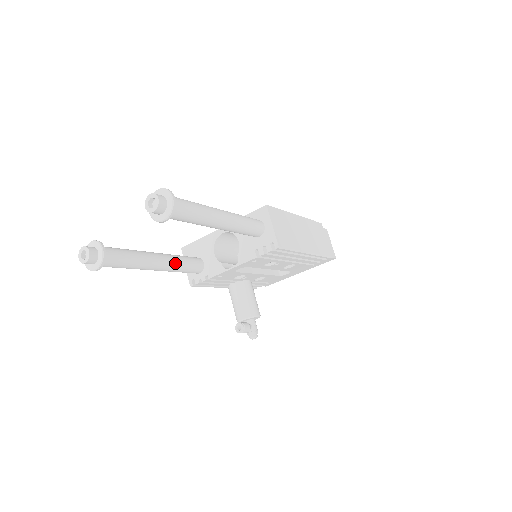
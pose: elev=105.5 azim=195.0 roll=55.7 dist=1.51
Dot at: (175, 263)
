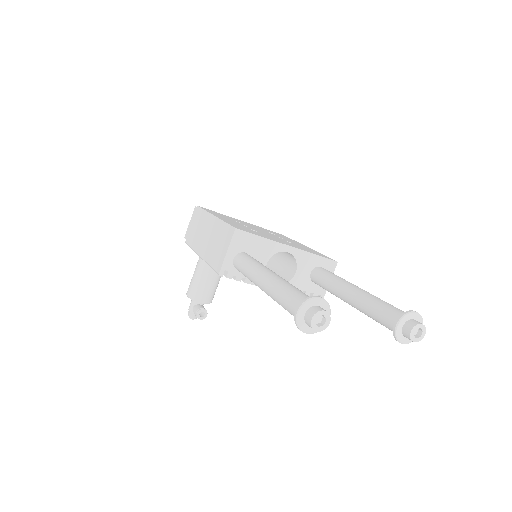
Dot at: occluded
